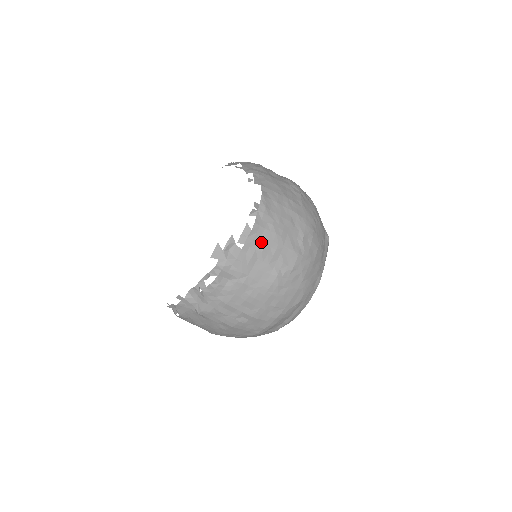
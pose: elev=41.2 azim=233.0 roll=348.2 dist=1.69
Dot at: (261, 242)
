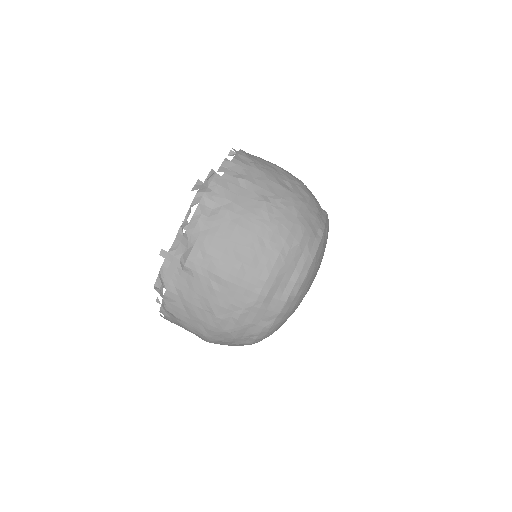
Dot at: (242, 173)
